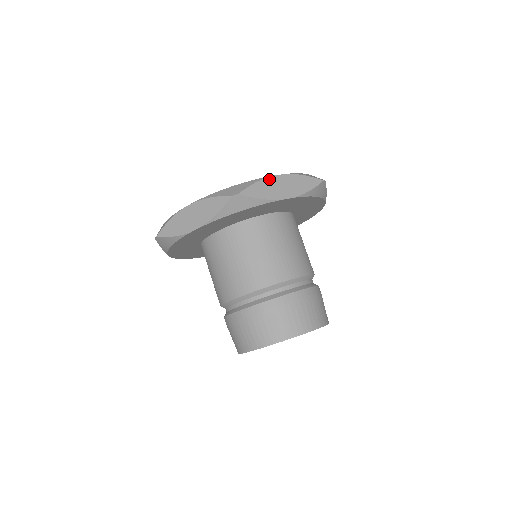
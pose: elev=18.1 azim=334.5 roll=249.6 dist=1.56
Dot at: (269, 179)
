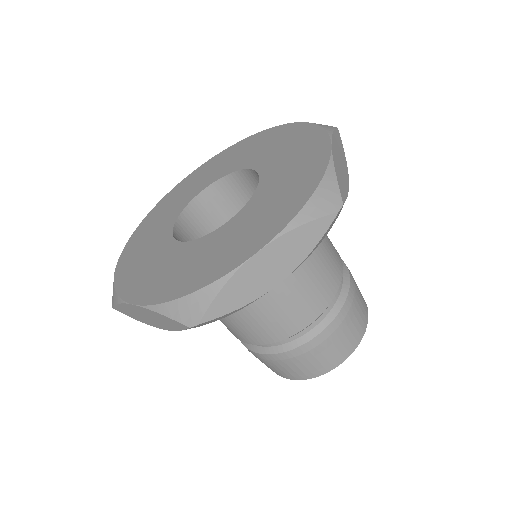
Dot at: (334, 159)
